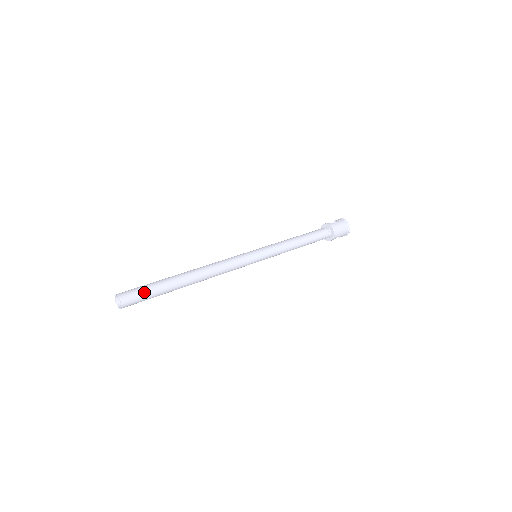
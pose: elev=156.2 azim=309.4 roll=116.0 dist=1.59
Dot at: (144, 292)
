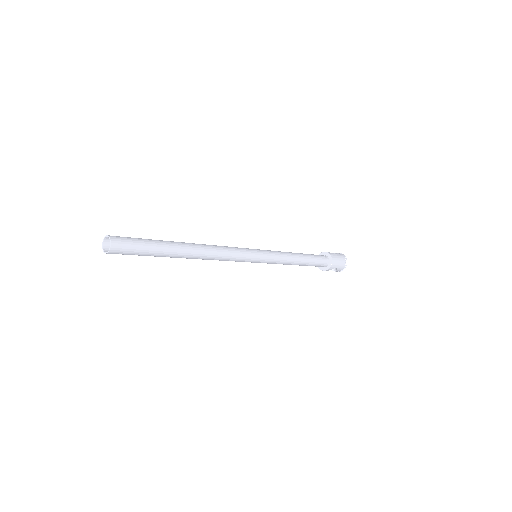
Dot at: (138, 243)
